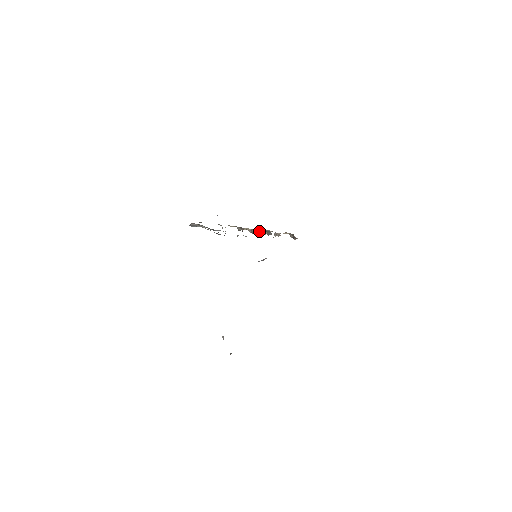
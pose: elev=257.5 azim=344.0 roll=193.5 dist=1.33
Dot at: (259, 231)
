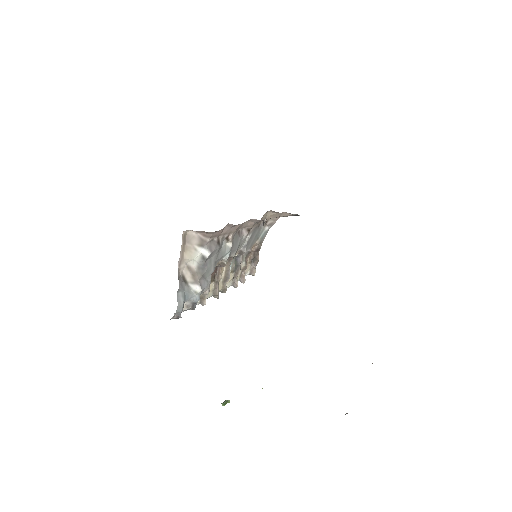
Dot at: (229, 402)
